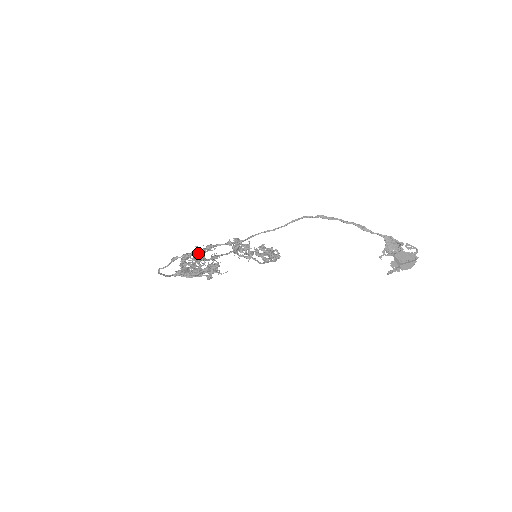
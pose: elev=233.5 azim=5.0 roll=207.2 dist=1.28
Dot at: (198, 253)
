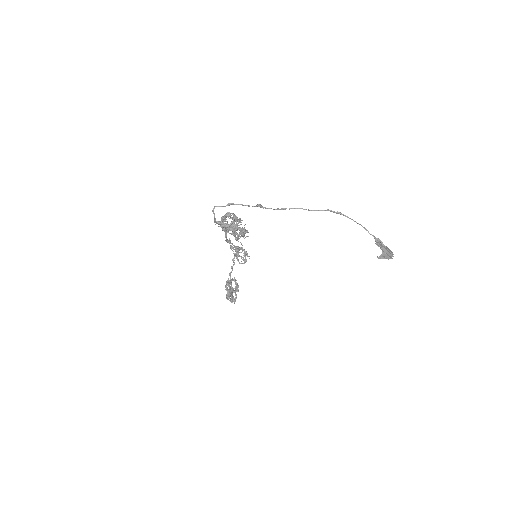
Dot at: (237, 217)
